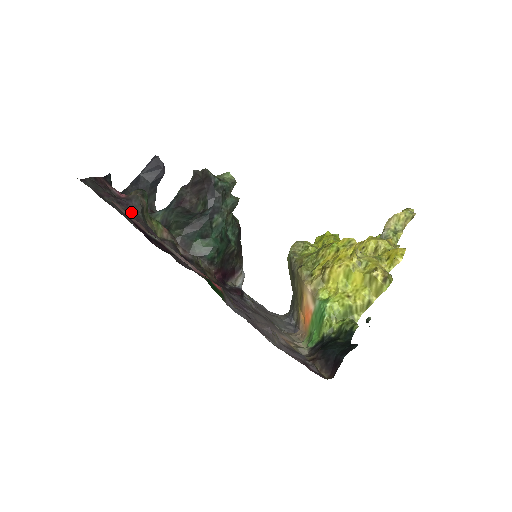
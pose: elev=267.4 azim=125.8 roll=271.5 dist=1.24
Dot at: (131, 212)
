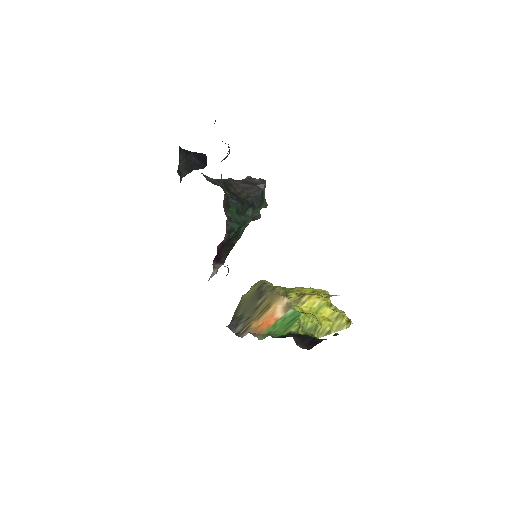
Dot at: occluded
